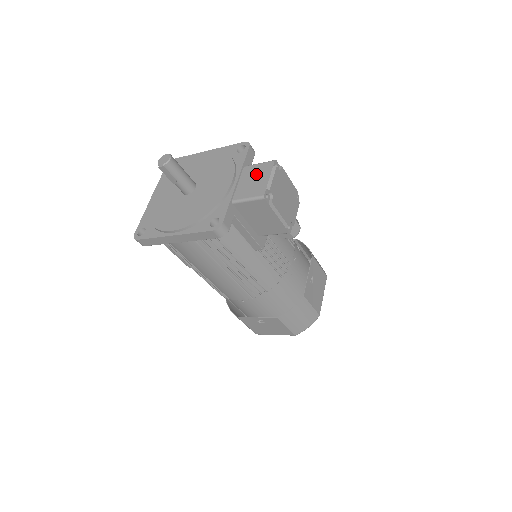
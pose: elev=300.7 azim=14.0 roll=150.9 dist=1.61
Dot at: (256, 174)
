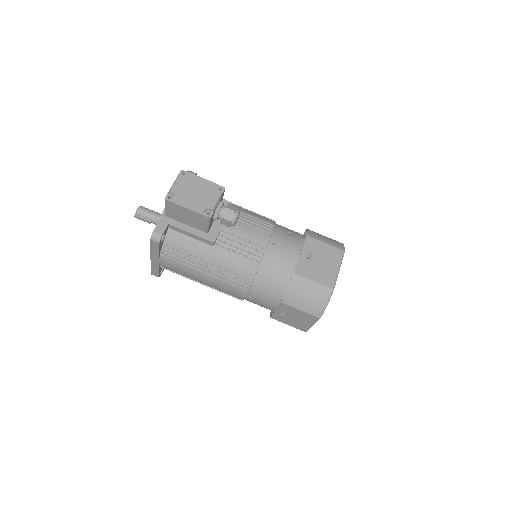
Dot at: occluded
